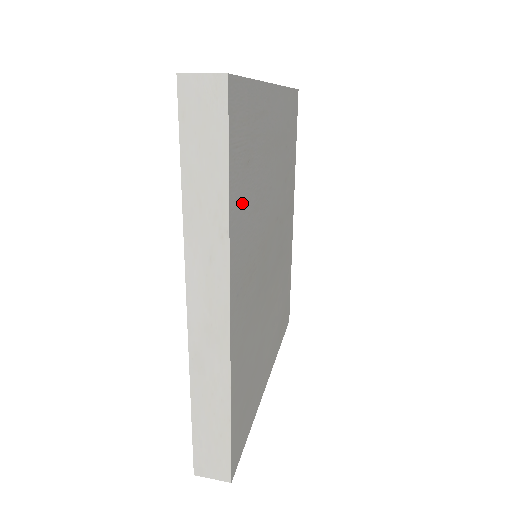
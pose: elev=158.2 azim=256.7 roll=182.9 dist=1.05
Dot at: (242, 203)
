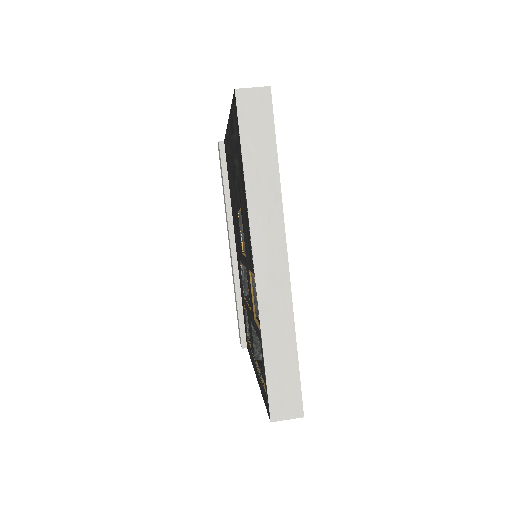
Dot at: occluded
